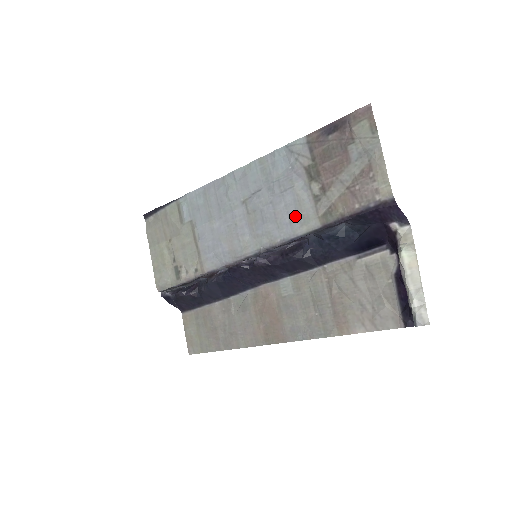
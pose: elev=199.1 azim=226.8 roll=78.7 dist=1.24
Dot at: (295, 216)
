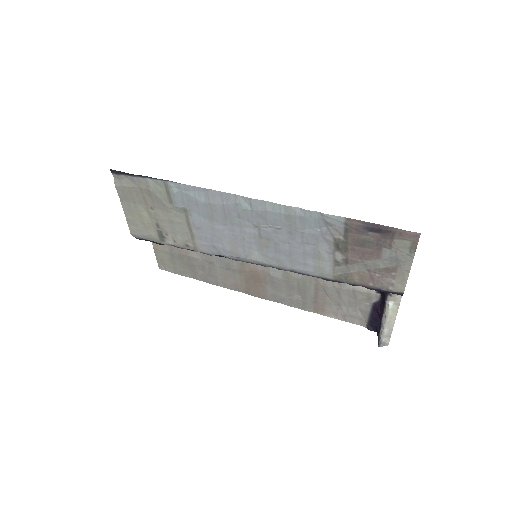
Dot at: (311, 263)
